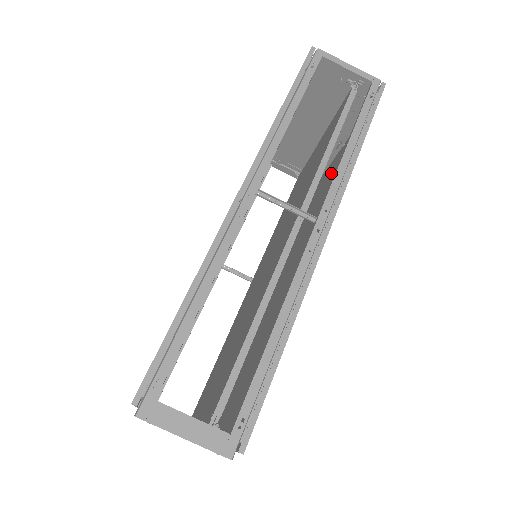
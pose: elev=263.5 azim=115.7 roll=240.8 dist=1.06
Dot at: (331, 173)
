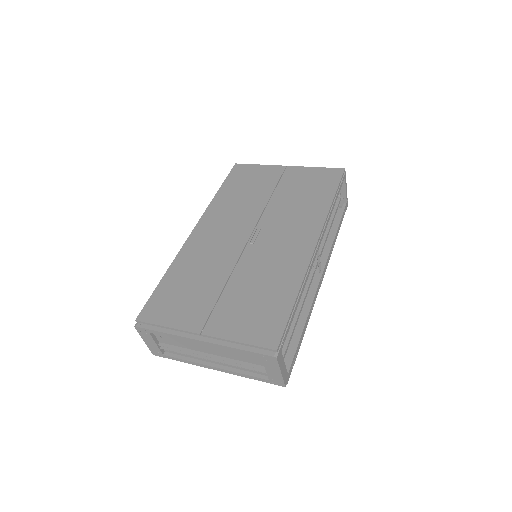
Dot at: occluded
